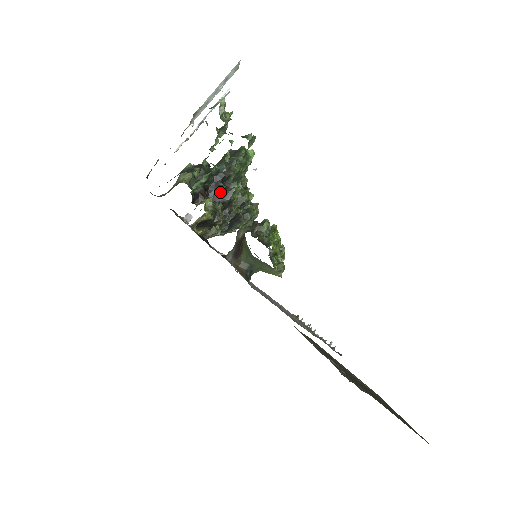
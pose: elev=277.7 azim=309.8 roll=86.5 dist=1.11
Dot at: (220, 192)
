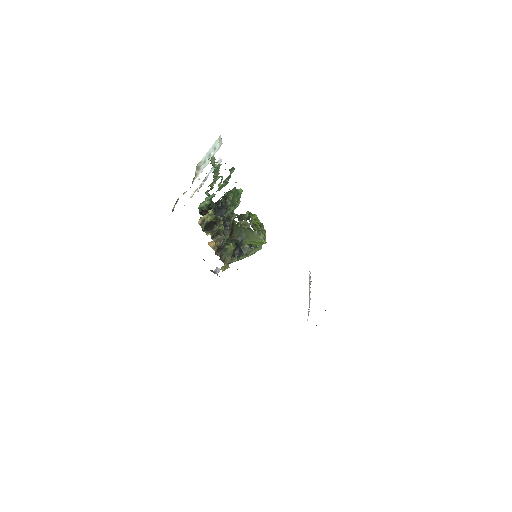
Dot at: (220, 211)
